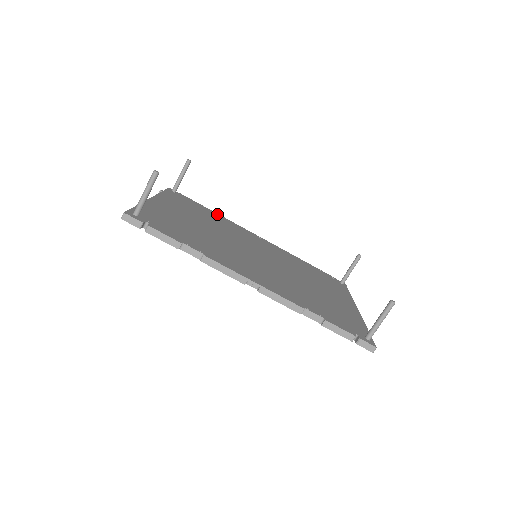
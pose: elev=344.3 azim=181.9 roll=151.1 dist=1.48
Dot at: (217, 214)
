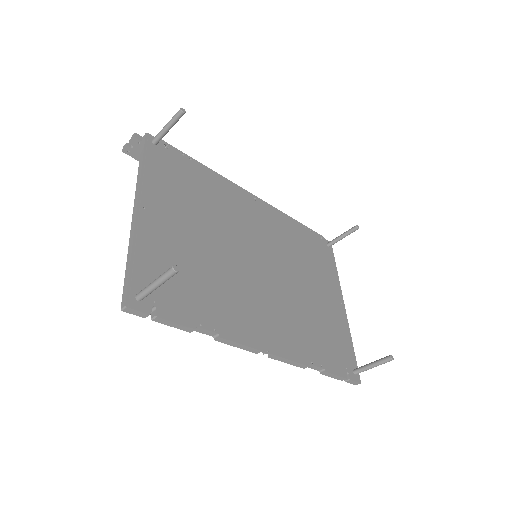
Dot at: (208, 170)
